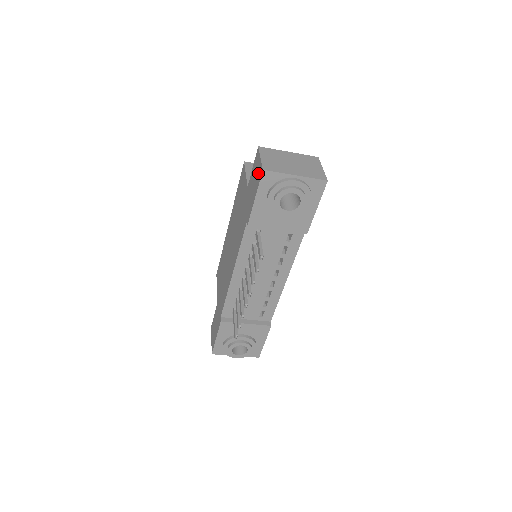
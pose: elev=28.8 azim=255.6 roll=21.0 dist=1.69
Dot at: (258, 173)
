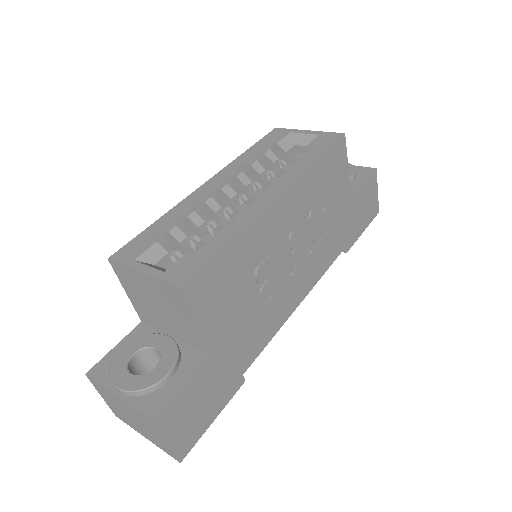
Dot at: occluded
